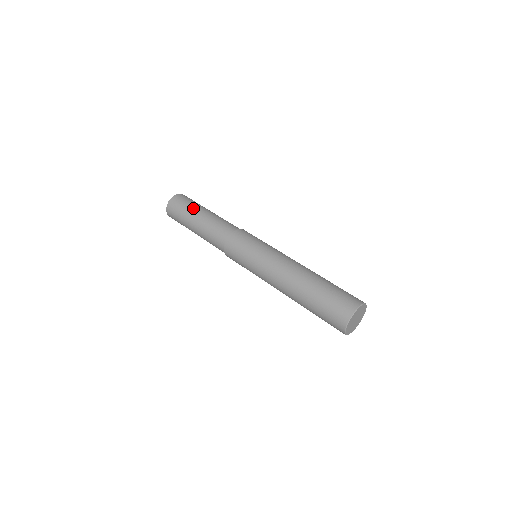
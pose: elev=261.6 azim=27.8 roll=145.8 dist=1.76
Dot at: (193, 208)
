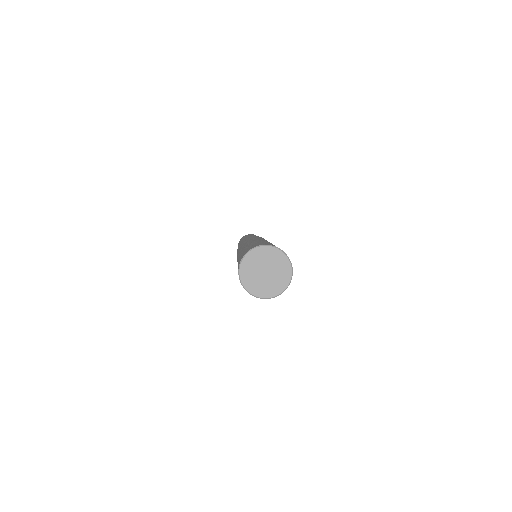
Dot at: (254, 235)
